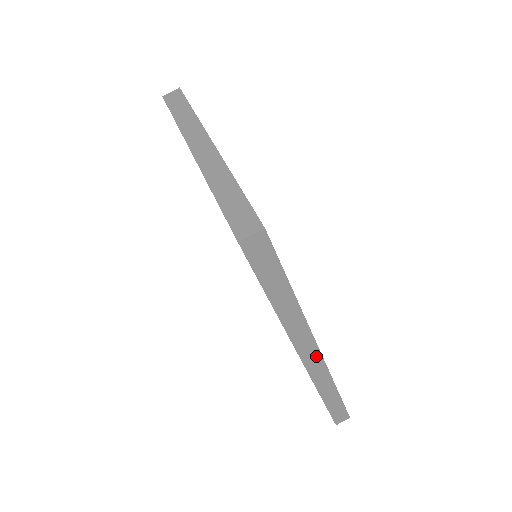
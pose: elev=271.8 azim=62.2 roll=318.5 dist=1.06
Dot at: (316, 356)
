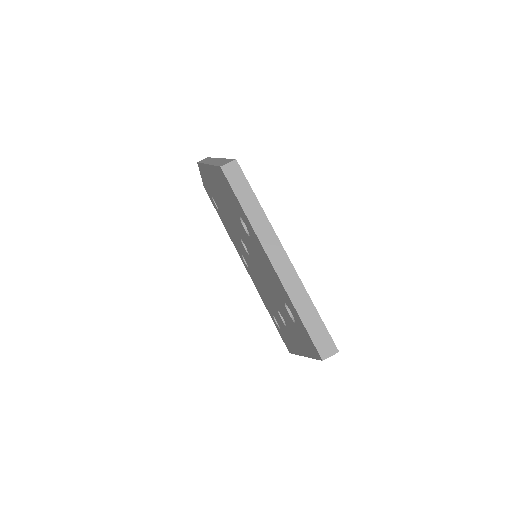
Dot at: occluded
